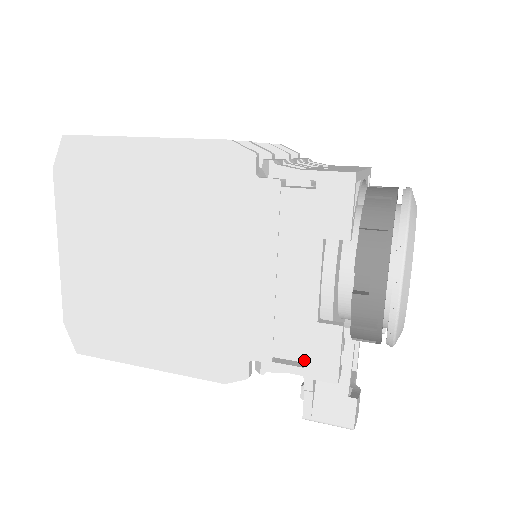
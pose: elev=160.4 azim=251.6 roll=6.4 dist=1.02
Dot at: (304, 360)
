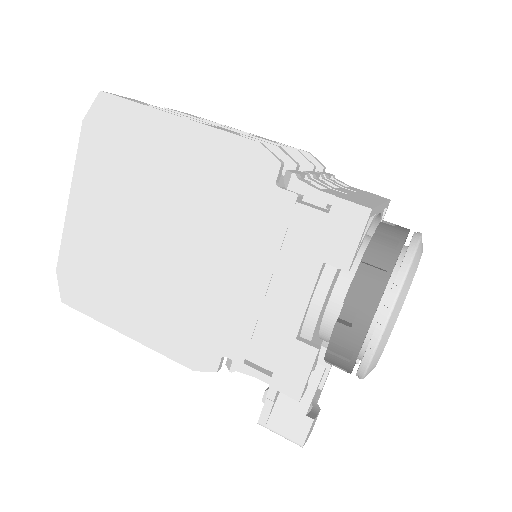
Dot at: (274, 370)
